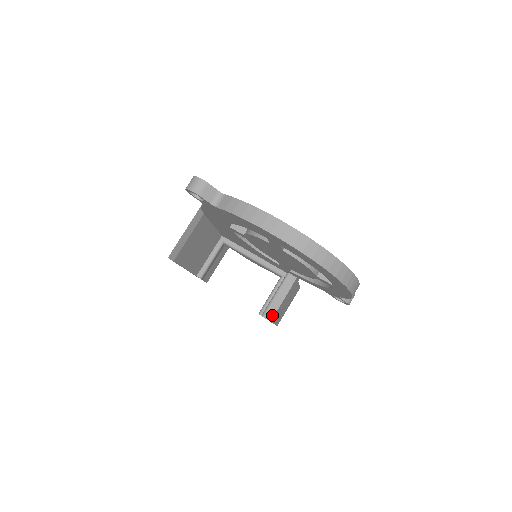
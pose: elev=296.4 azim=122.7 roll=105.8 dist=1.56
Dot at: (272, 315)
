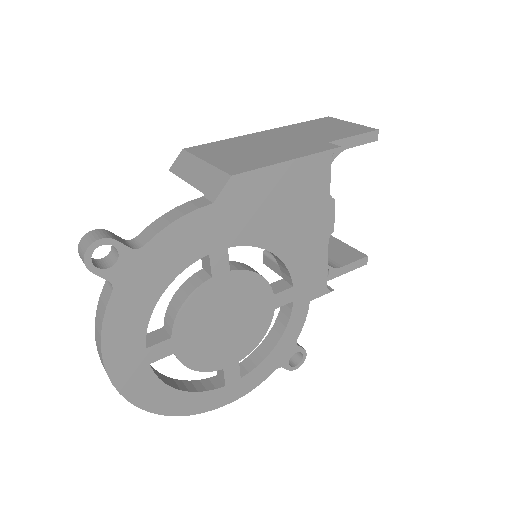
Dot at: (267, 264)
